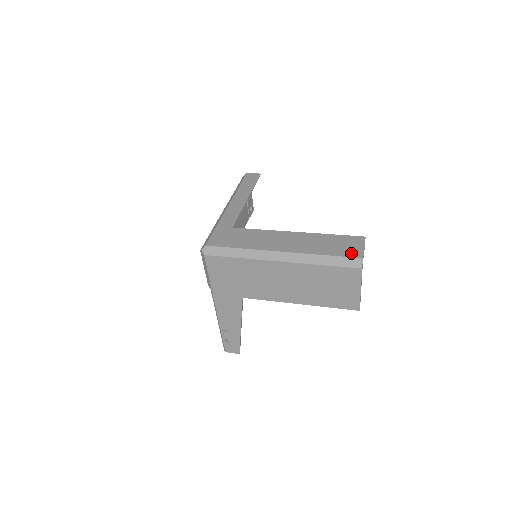
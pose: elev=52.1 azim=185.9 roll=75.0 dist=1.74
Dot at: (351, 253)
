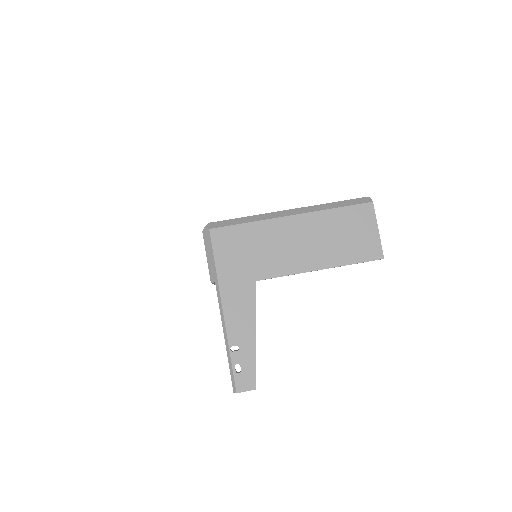
Dot at: occluded
